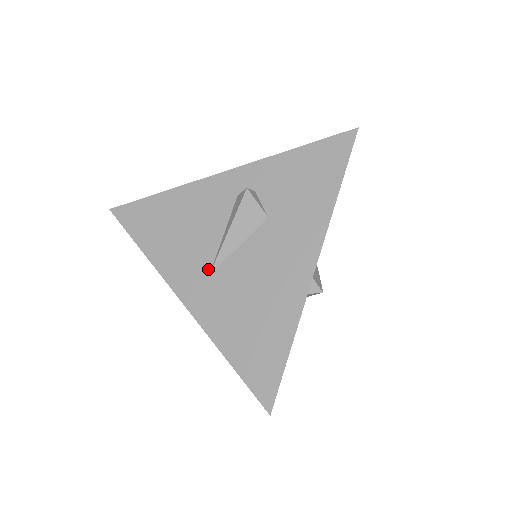
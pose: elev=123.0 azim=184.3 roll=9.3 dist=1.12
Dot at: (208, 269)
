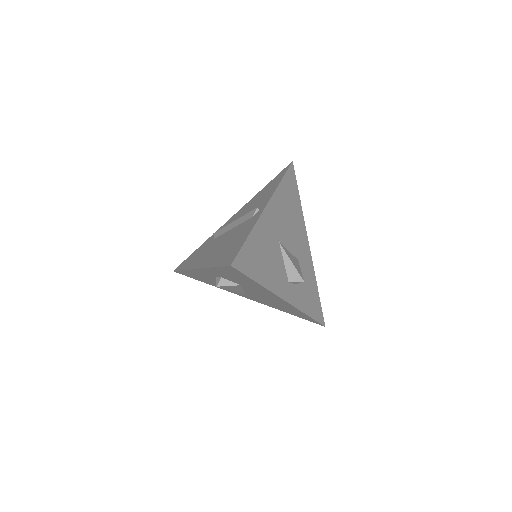
Dot at: occluded
